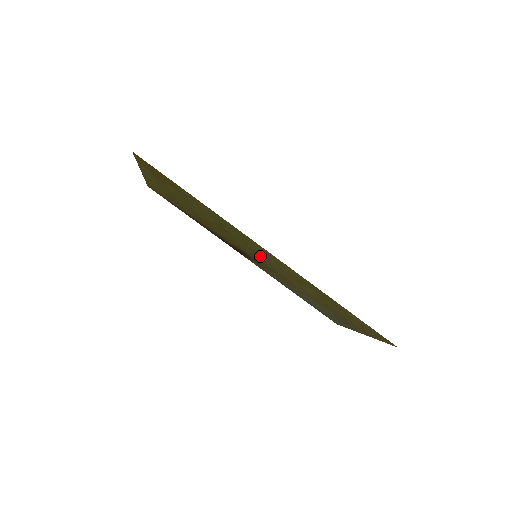
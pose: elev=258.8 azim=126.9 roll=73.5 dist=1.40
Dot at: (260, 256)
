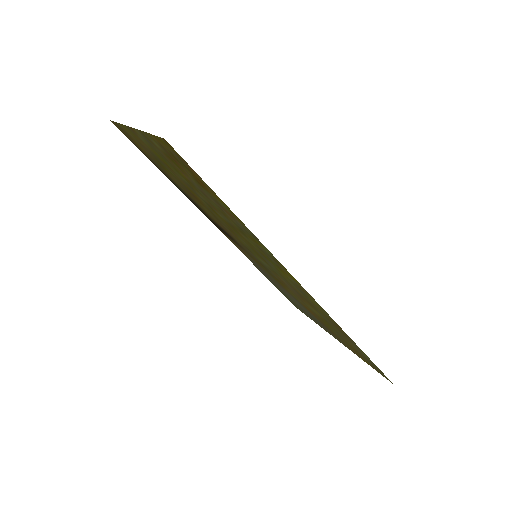
Dot at: (268, 264)
